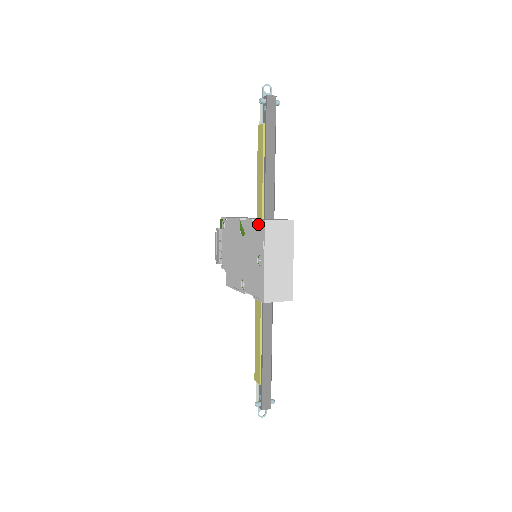
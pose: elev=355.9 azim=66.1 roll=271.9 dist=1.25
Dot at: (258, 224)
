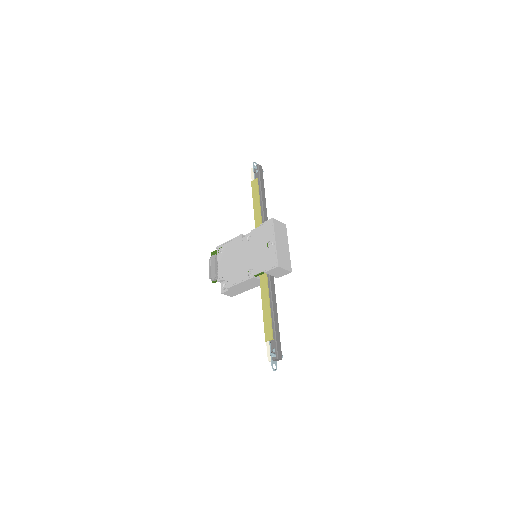
Dot at: (265, 224)
